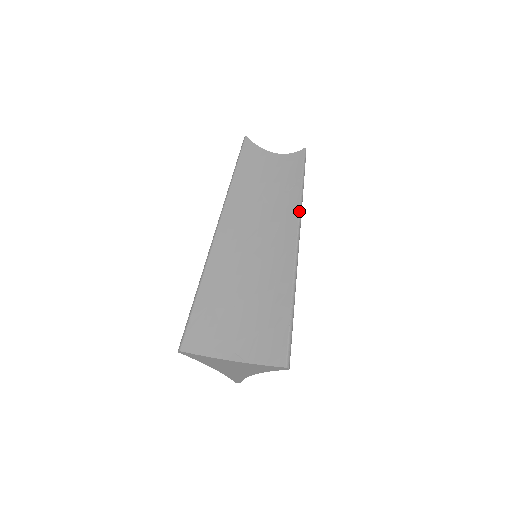
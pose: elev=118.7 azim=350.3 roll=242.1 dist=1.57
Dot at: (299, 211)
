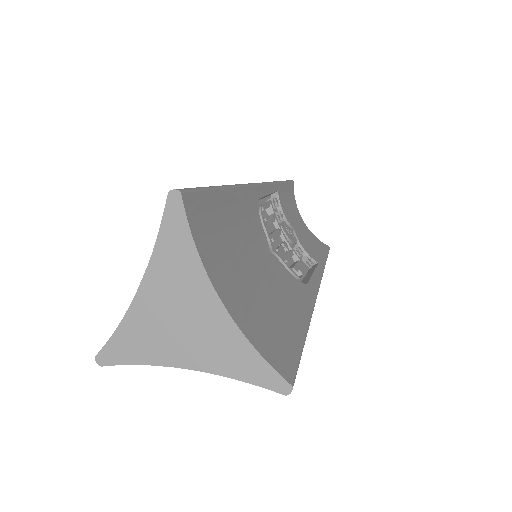
Dot at: occluded
